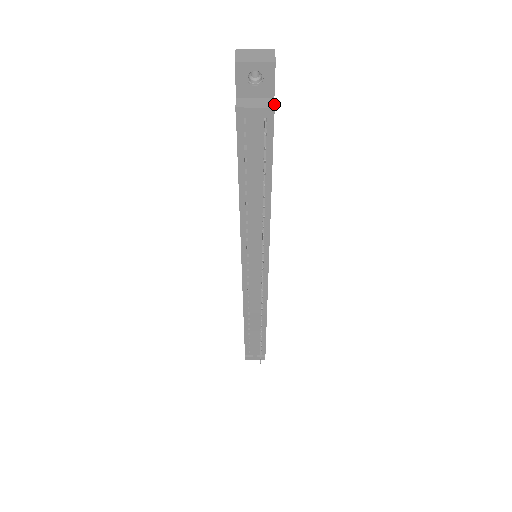
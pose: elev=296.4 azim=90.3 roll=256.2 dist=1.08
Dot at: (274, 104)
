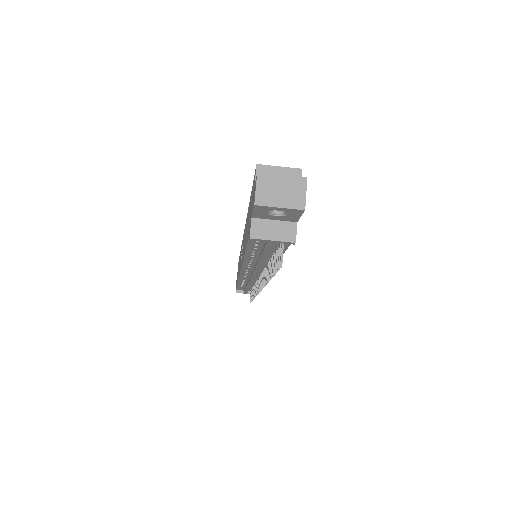
Dot at: occluded
